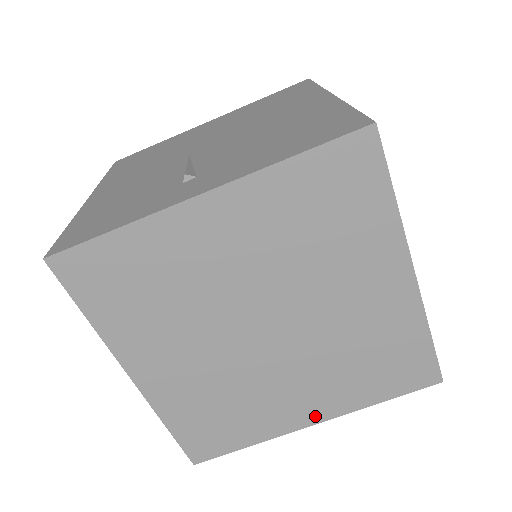
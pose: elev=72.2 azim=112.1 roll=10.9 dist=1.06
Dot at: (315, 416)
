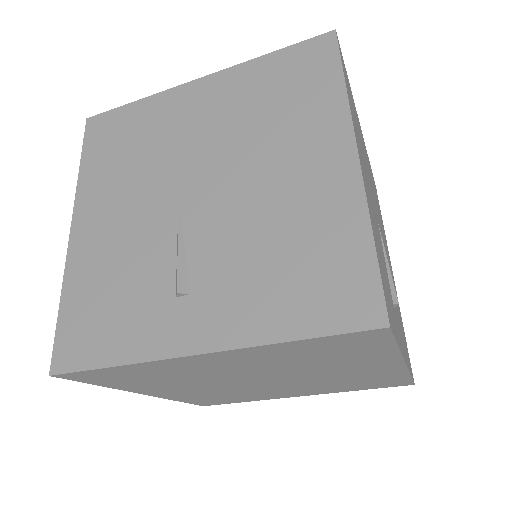
Dot at: (302, 395)
